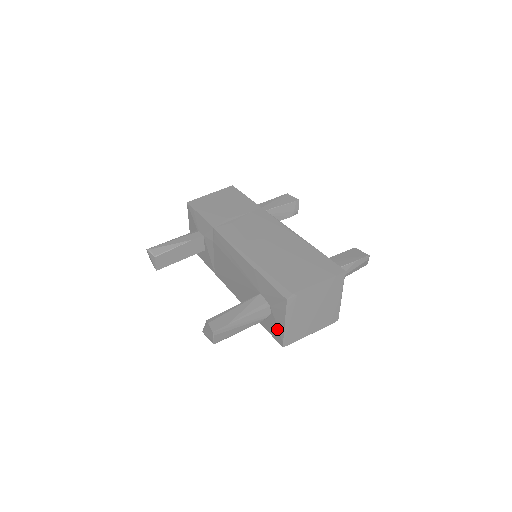
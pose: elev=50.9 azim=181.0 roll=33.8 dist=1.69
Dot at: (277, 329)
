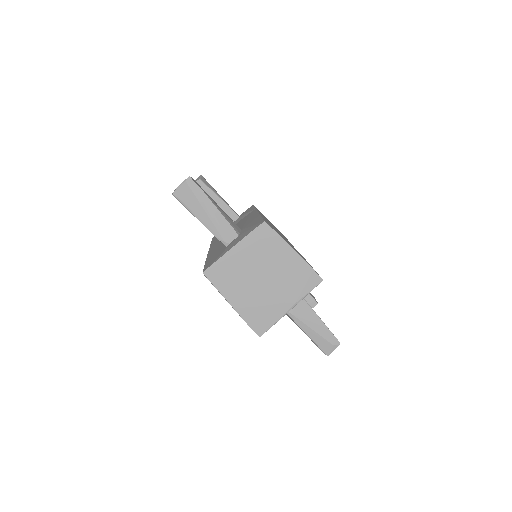
Dot at: (219, 255)
